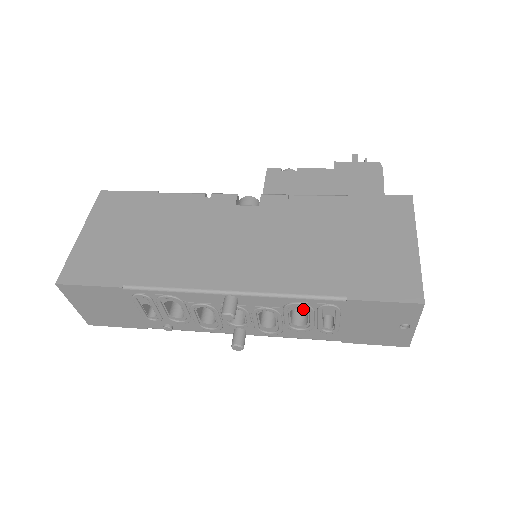
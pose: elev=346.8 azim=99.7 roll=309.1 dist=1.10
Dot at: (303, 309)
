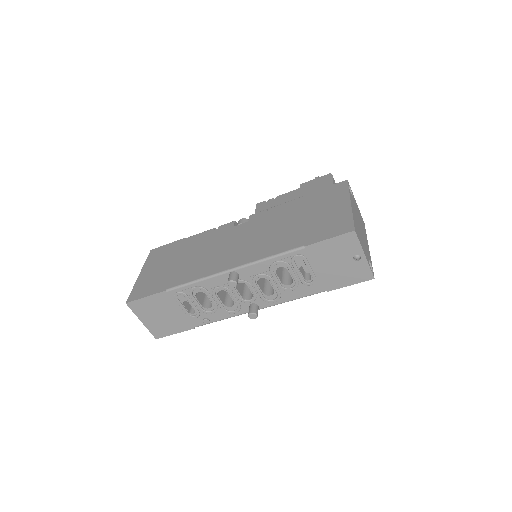
Dot at: occluded
